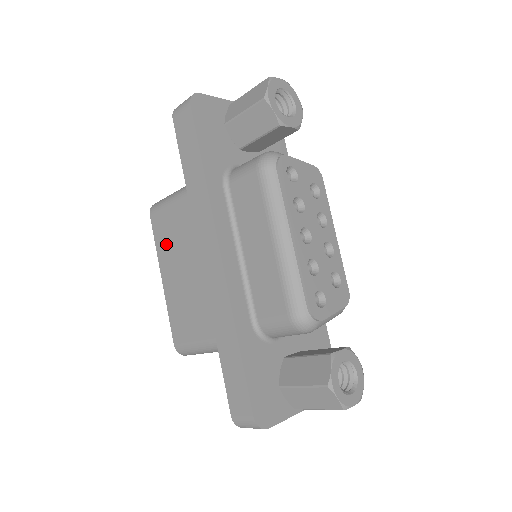
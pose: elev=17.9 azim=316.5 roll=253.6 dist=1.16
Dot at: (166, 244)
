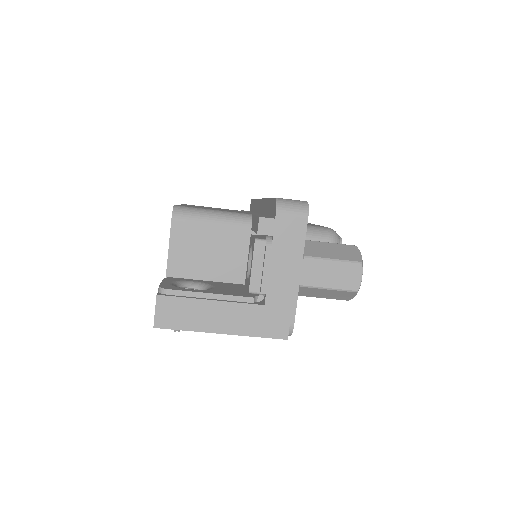
Dot at: (199, 206)
